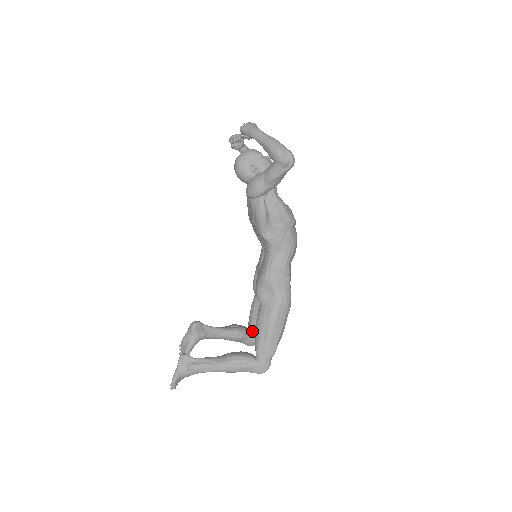
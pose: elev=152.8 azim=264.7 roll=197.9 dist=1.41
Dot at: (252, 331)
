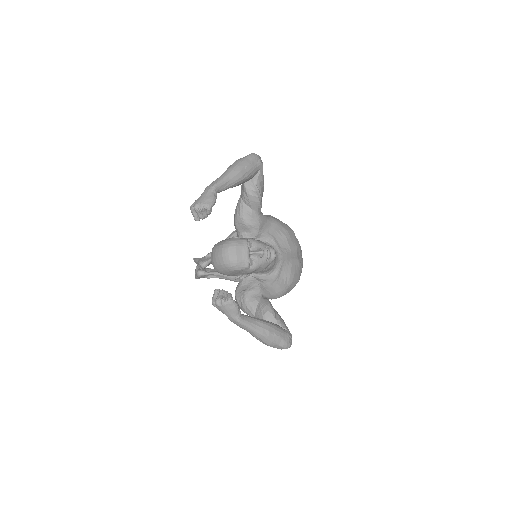
Dot at: occluded
